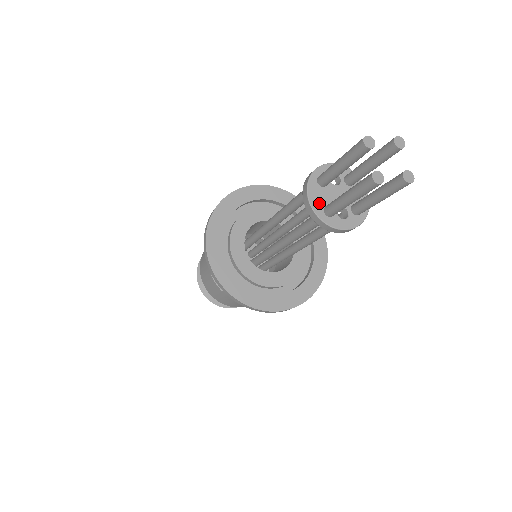
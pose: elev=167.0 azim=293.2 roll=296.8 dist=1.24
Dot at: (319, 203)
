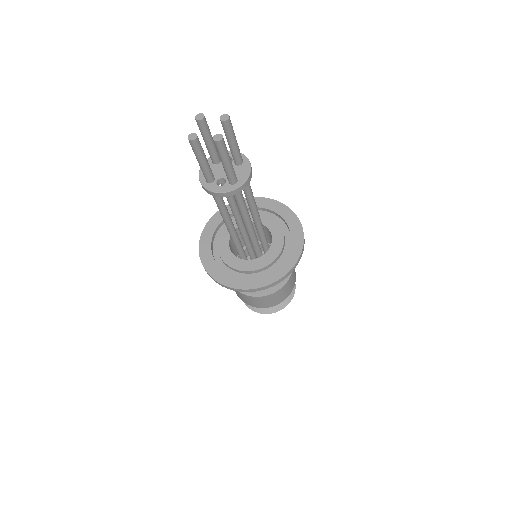
Dot at: occluded
